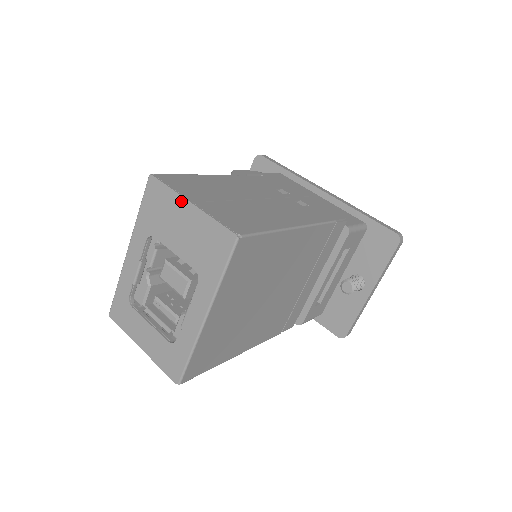
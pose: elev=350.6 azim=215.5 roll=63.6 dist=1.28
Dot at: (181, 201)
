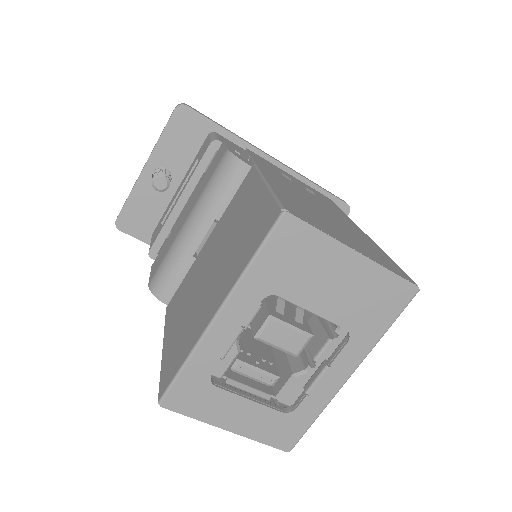
Dot at: (341, 250)
